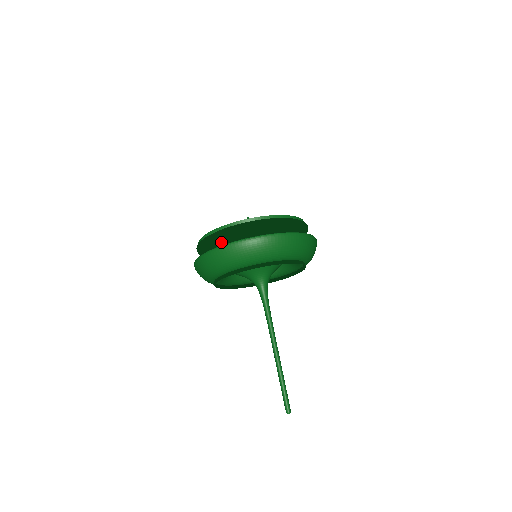
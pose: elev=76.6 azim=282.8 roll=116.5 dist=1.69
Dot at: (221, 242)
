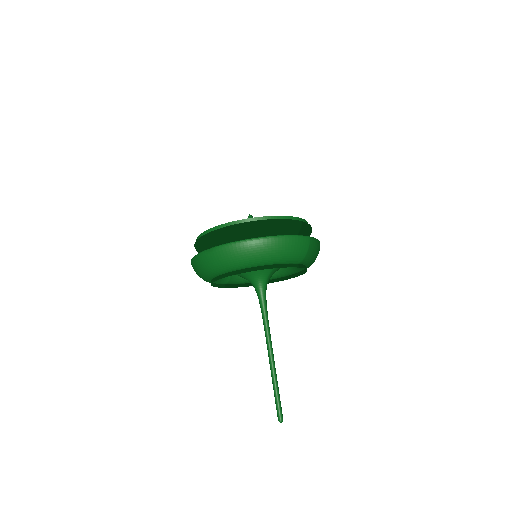
Dot at: (202, 250)
